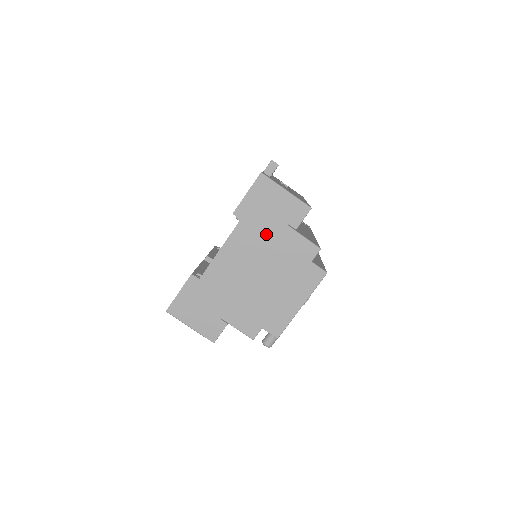
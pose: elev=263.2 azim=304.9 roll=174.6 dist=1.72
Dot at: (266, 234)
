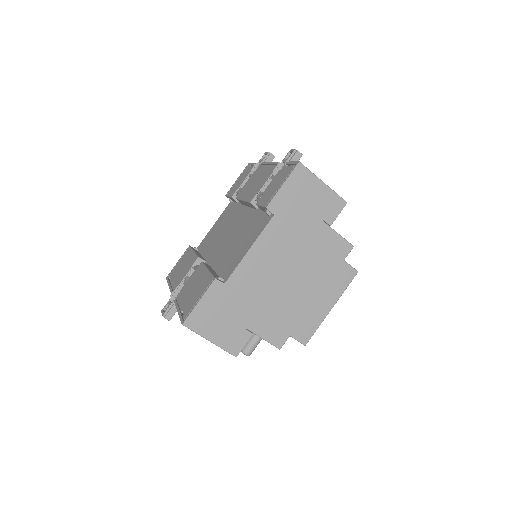
Dot at: (300, 231)
